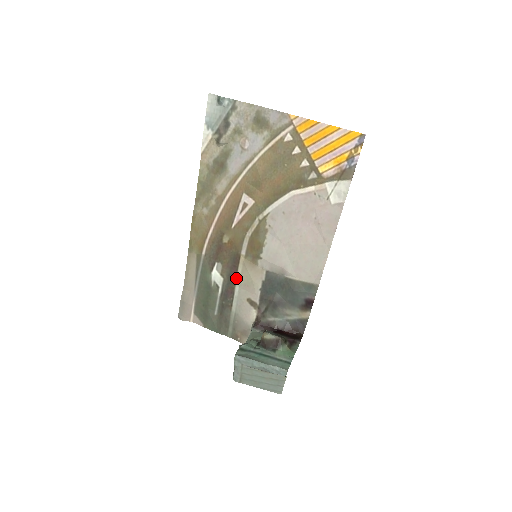
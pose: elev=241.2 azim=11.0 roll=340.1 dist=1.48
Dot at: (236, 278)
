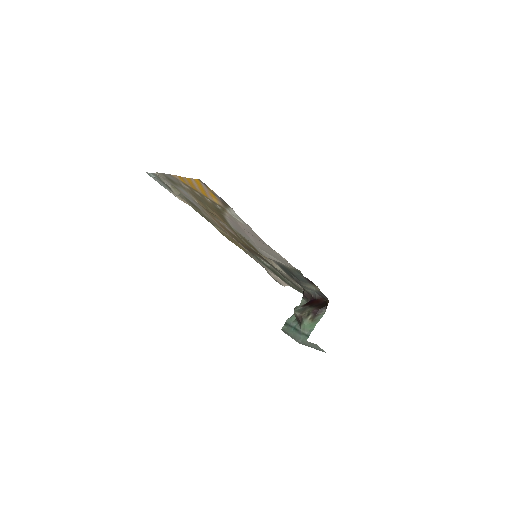
Dot at: occluded
